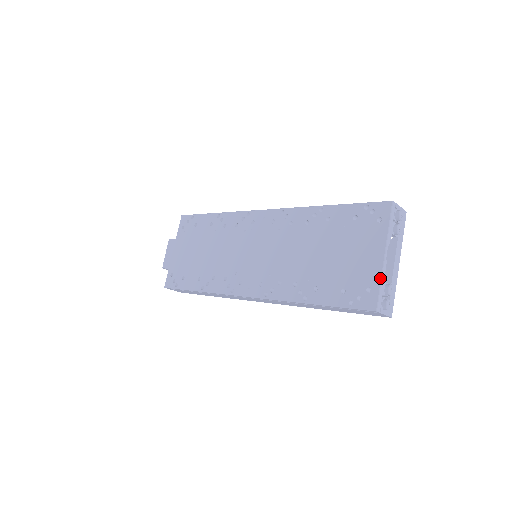
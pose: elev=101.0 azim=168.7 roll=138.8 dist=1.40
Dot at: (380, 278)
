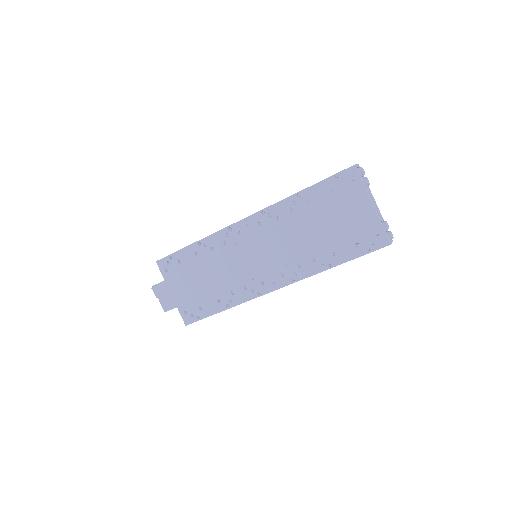
Dot at: (380, 222)
